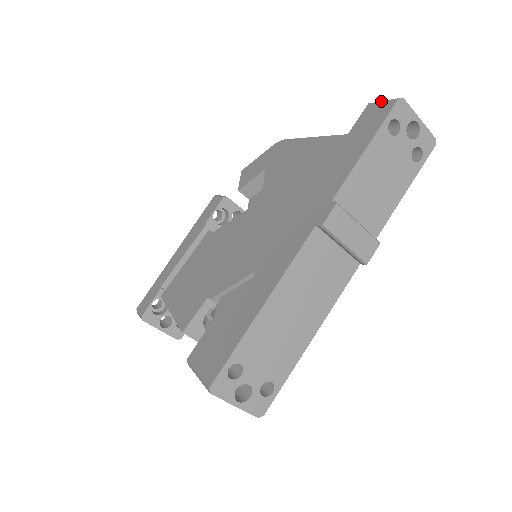
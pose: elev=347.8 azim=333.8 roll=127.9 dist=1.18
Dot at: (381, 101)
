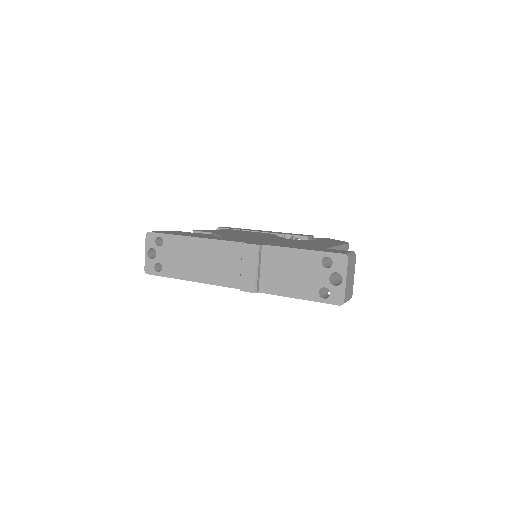
Dot at: (350, 252)
